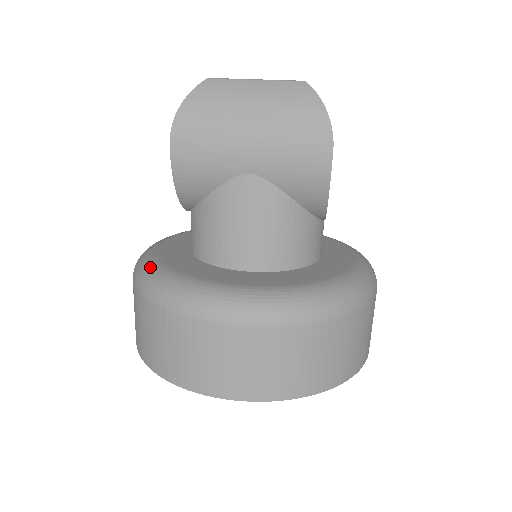
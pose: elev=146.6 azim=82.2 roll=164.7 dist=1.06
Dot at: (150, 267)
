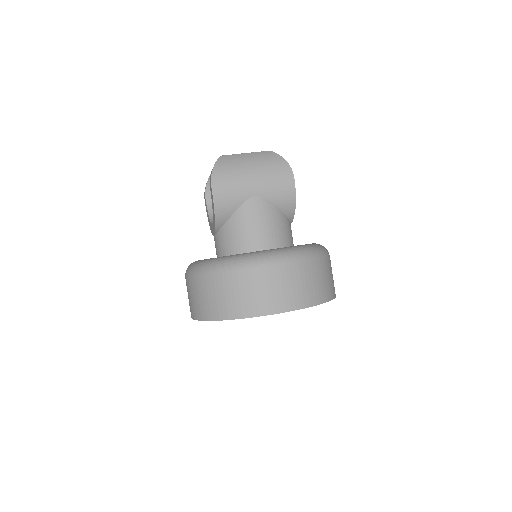
Dot at: (207, 261)
